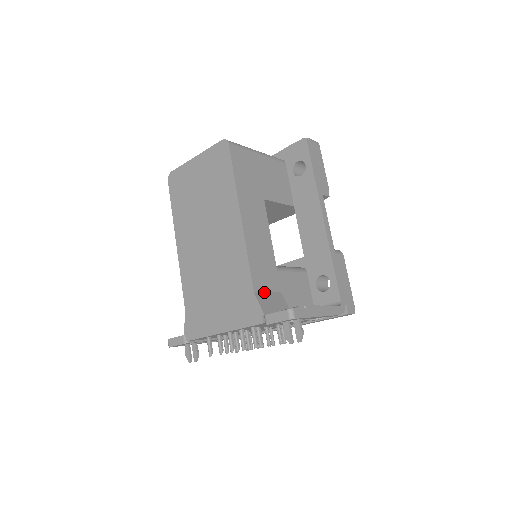
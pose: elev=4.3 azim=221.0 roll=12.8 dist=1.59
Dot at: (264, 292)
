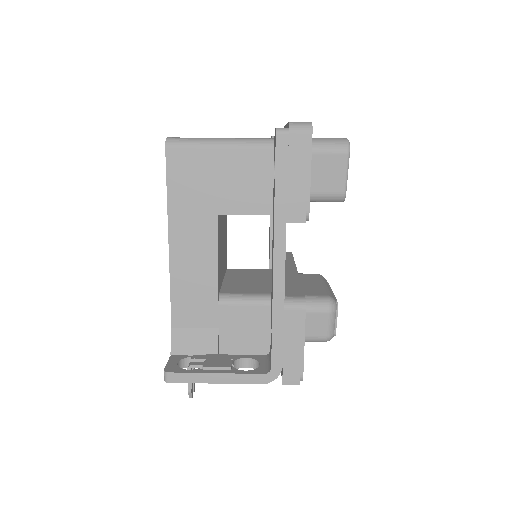
Dot at: (188, 327)
